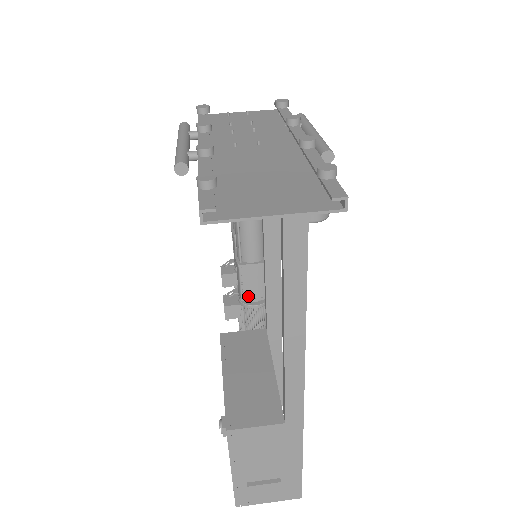
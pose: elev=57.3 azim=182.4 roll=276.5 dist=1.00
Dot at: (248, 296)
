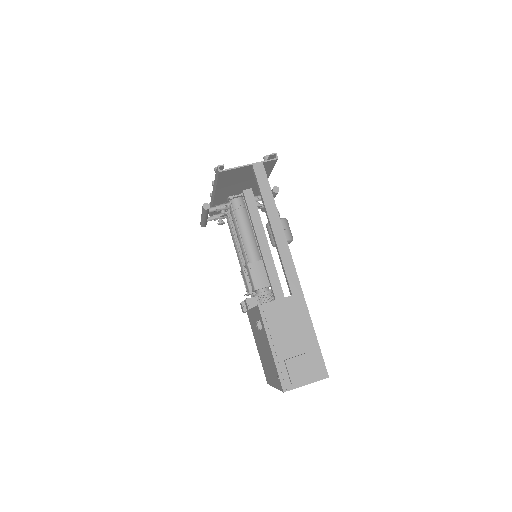
Dot at: (258, 286)
